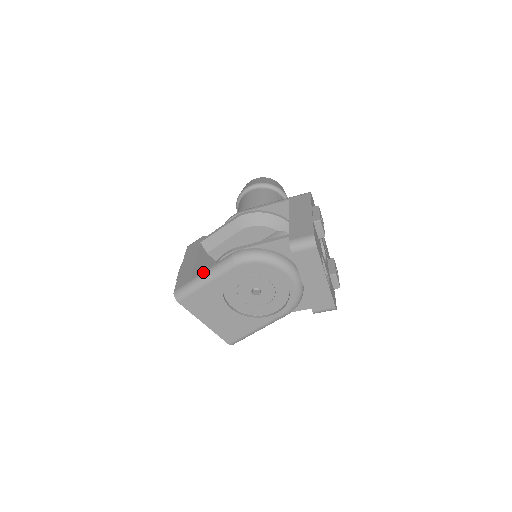
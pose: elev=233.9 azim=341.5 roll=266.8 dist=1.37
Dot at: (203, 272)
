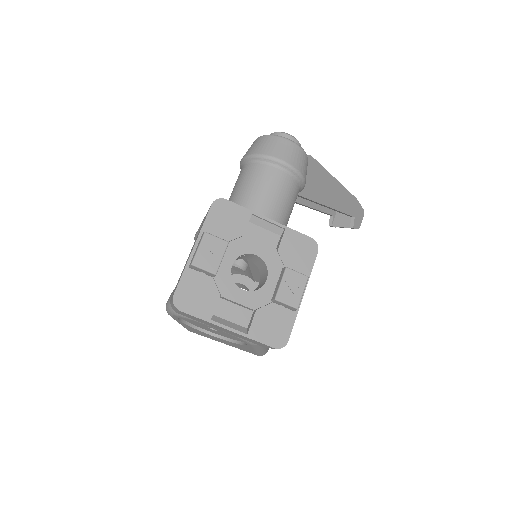
Dot at: occluded
